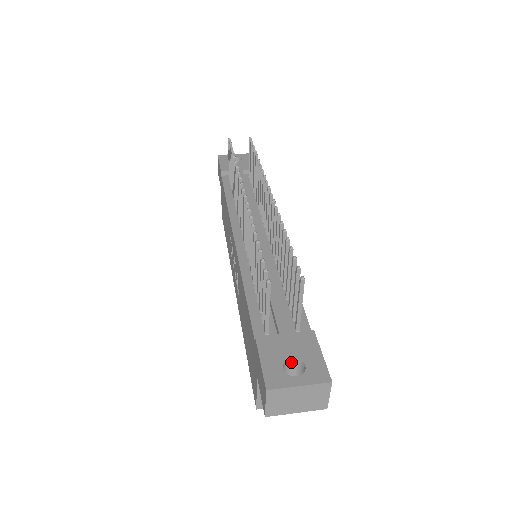
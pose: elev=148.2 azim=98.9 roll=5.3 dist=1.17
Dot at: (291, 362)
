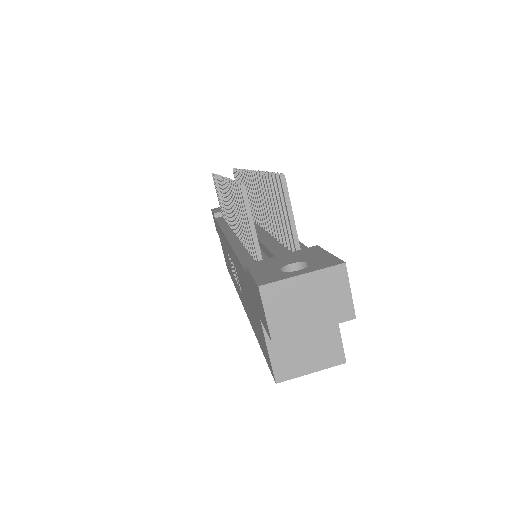
Dot at: (292, 271)
